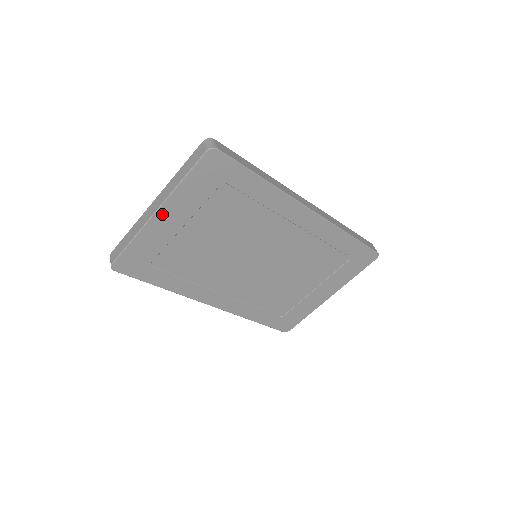
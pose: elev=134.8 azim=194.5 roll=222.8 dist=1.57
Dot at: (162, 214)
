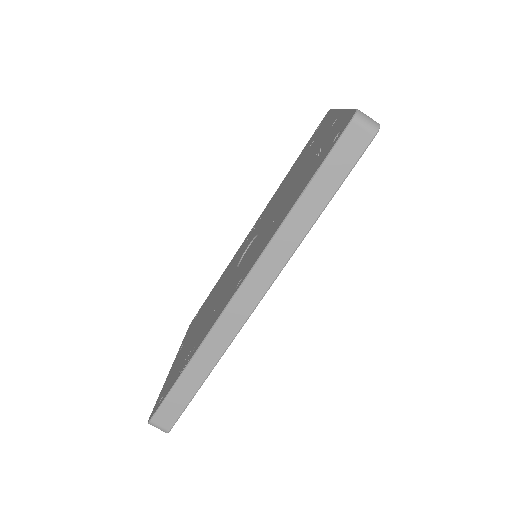
Dot at: occluded
